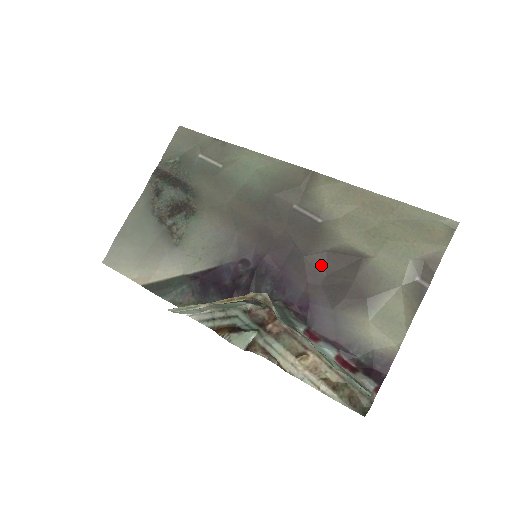
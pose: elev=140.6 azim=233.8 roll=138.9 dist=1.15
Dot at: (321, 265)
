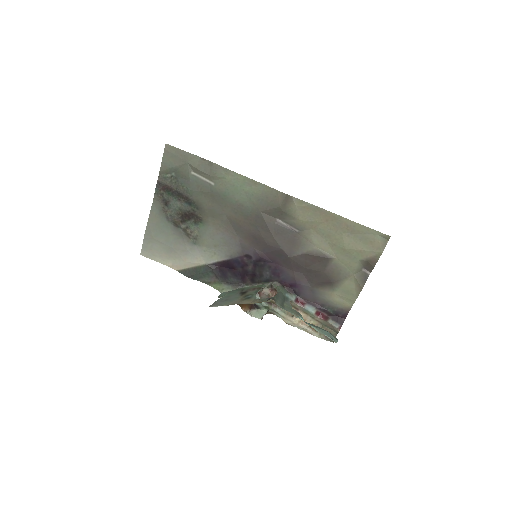
Dot at: (301, 262)
